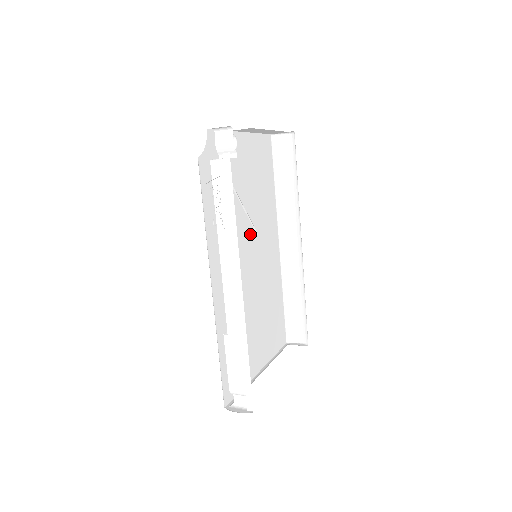
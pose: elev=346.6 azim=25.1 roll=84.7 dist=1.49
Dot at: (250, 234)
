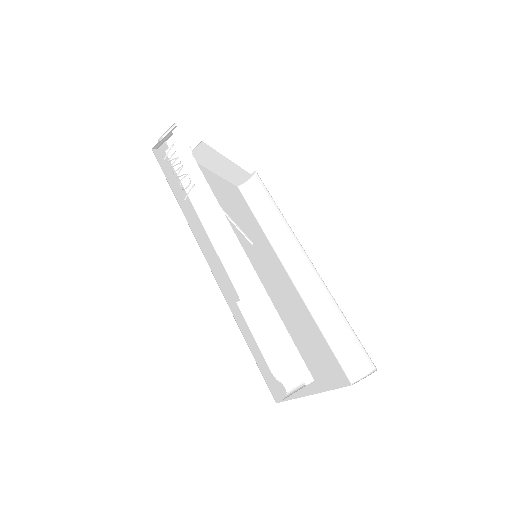
Dot at: (243, 243)
